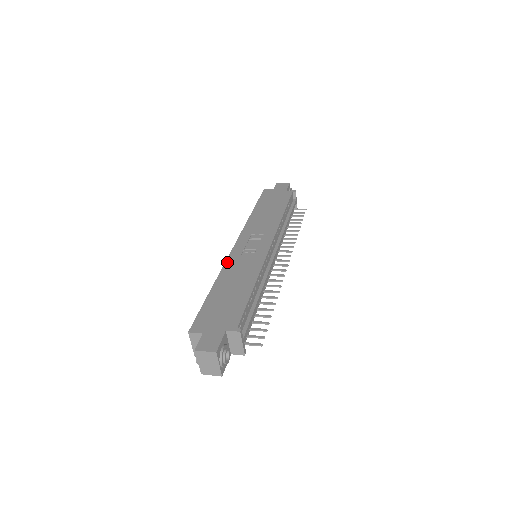
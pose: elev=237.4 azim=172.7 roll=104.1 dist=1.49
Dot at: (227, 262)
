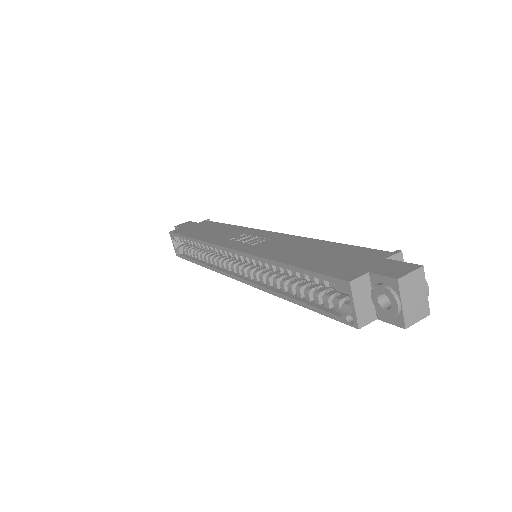
Dot at: (252, 252)
